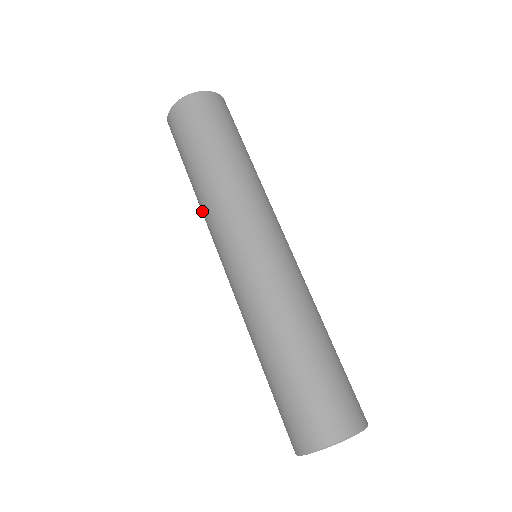
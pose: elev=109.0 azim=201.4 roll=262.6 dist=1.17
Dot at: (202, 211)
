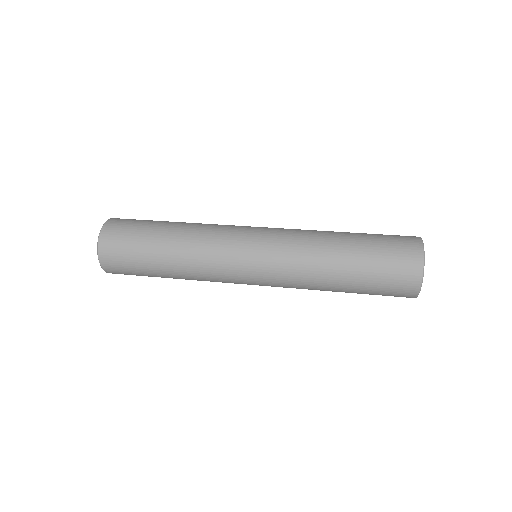
Dot at: (197, 276)
